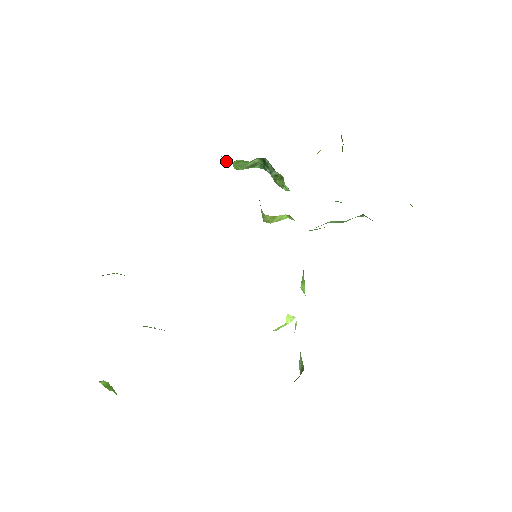
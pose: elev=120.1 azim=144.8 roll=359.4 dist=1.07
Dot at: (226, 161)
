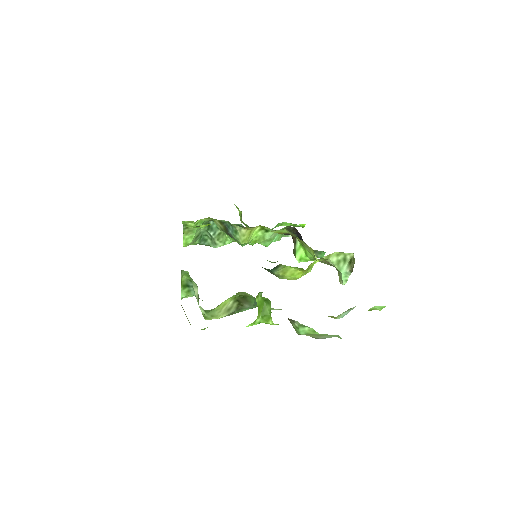
Dot at: occluded
